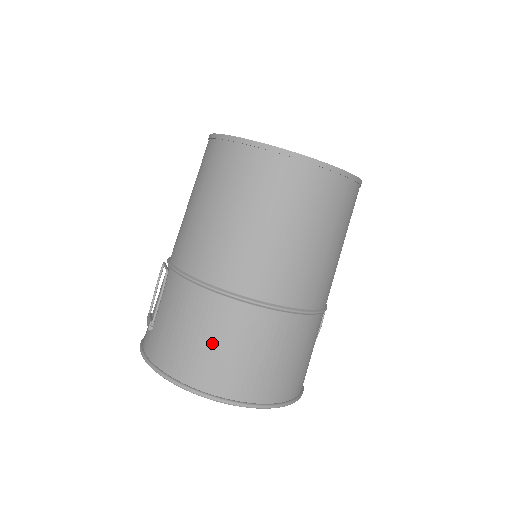
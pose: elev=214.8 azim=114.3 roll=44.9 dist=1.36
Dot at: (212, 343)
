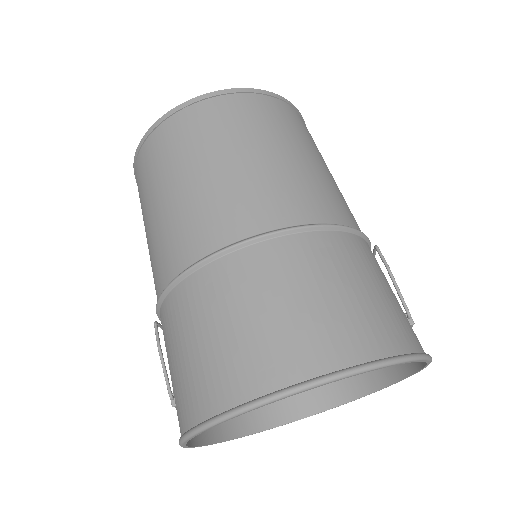
Dot at: (206, 337)
